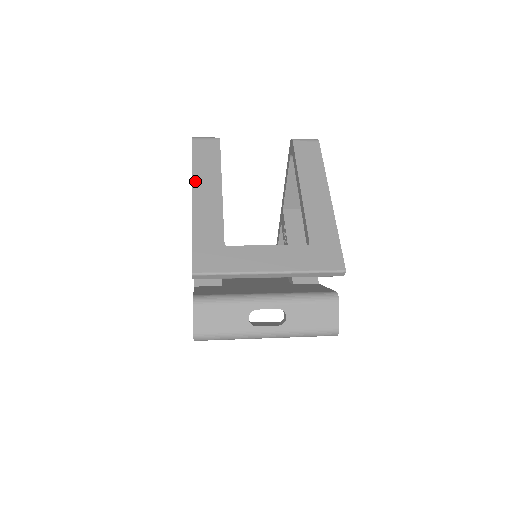
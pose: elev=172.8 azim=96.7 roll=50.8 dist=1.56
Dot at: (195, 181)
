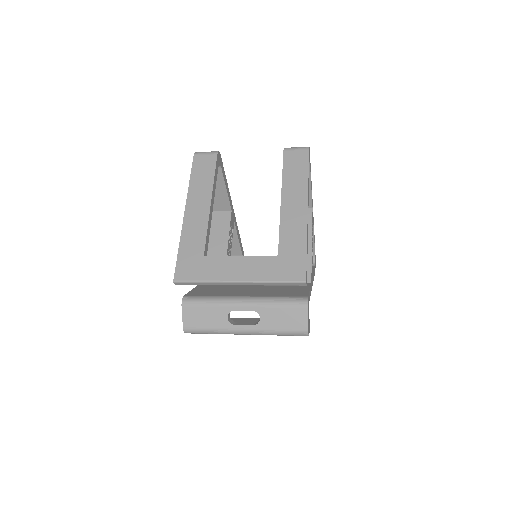
Dot at: (189, 196)
